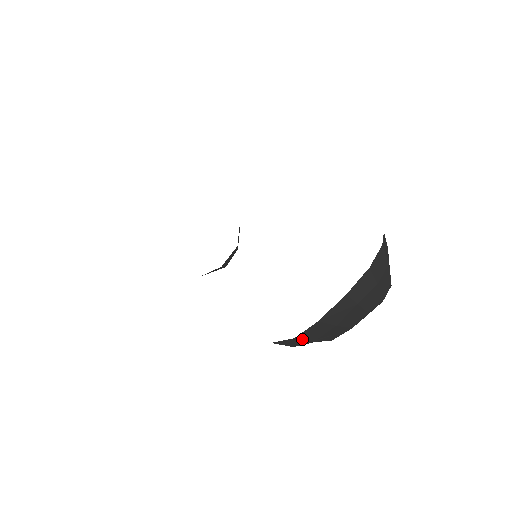
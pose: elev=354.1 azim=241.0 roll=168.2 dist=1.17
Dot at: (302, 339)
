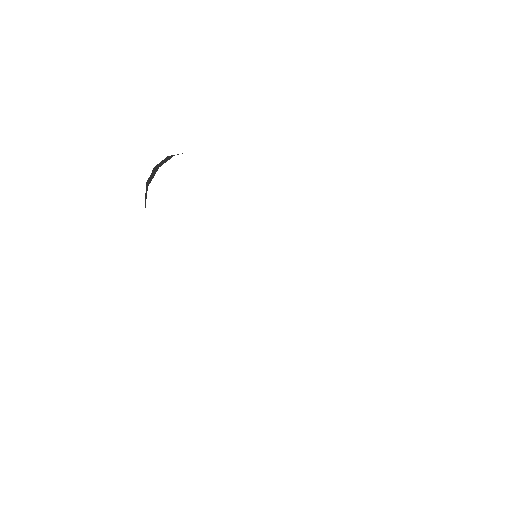
Dot at: occluded
